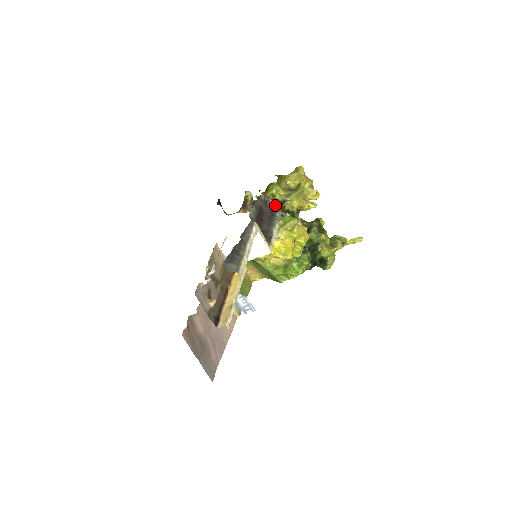
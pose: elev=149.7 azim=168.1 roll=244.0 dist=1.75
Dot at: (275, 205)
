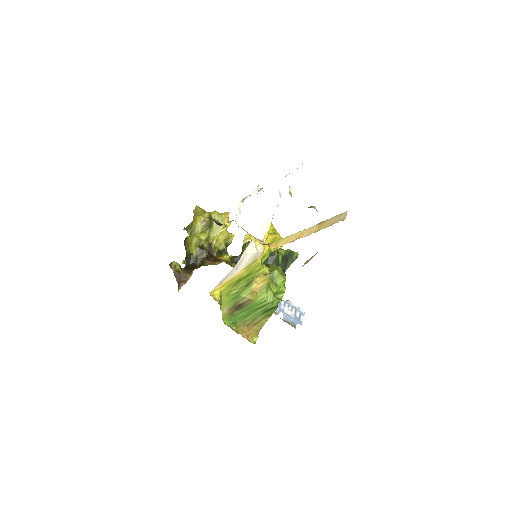
Dot at: (219, 222)
